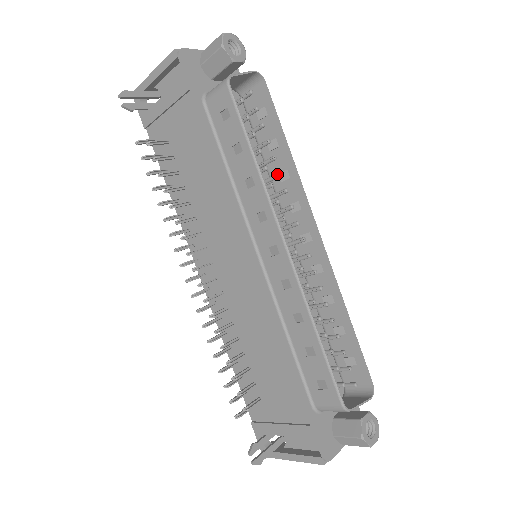
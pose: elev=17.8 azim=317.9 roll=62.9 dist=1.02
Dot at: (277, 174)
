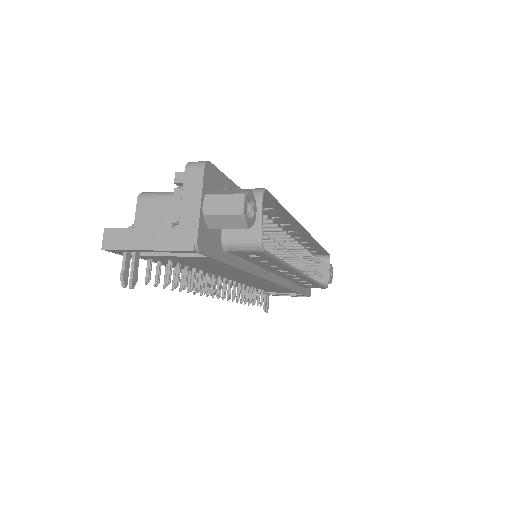
Dot at: occluded
